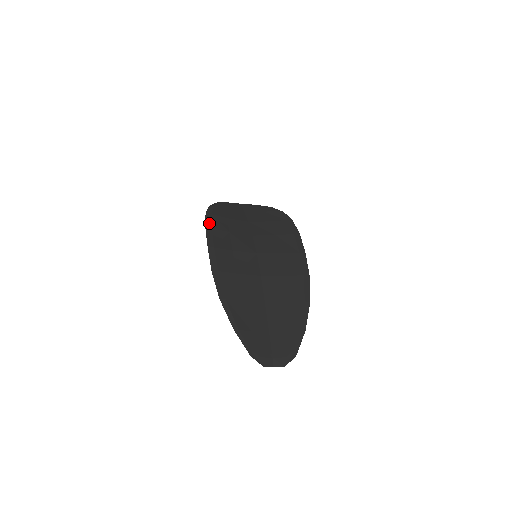
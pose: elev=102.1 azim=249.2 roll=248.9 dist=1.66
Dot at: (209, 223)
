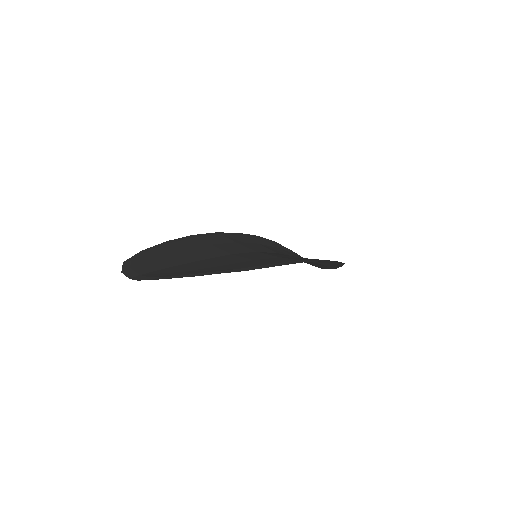
Dot at: (248, 235)
